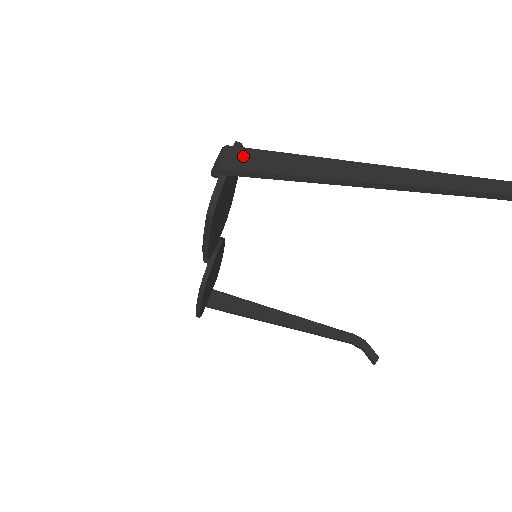
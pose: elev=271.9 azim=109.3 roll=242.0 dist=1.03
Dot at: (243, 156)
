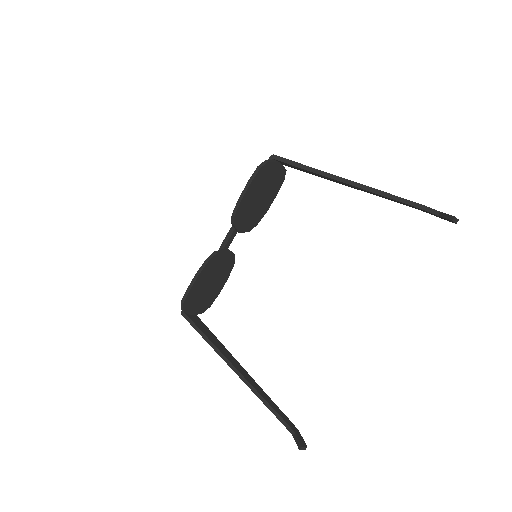
Dot at: occluded
